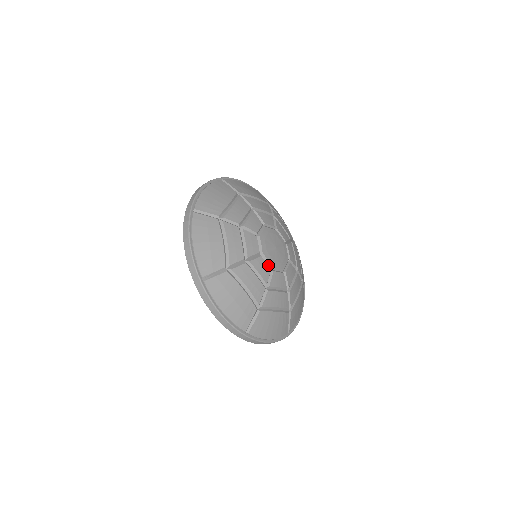
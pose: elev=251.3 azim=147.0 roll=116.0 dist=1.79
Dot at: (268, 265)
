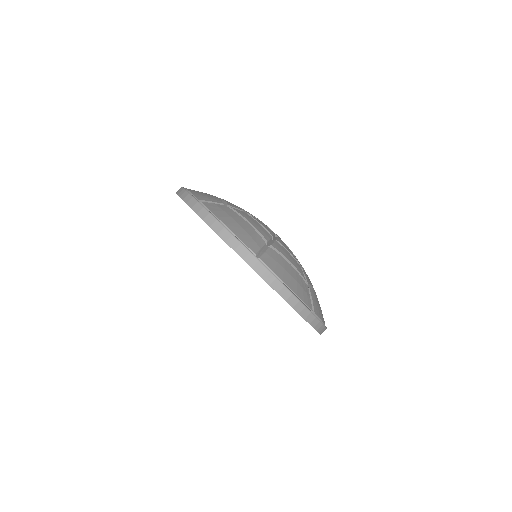
Dot at: occluded
